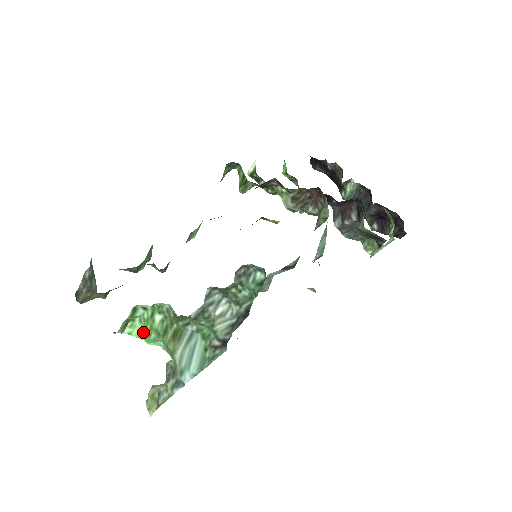
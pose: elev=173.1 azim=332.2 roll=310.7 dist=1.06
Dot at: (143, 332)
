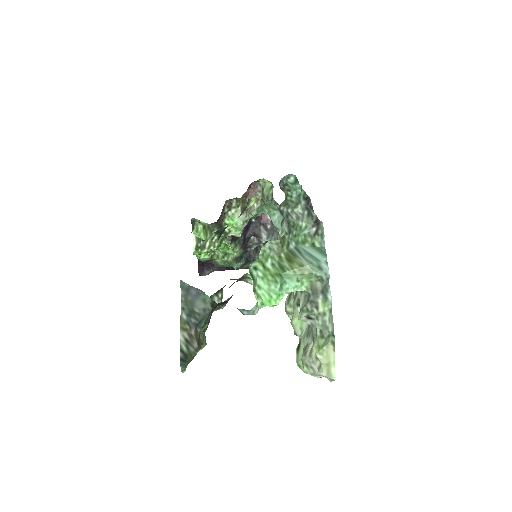
Dot at: (269, 291)
